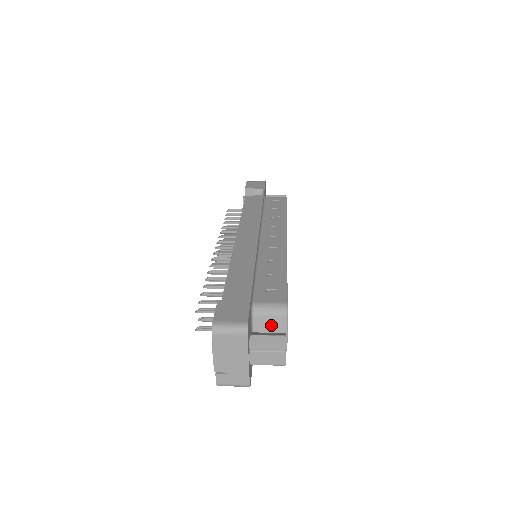
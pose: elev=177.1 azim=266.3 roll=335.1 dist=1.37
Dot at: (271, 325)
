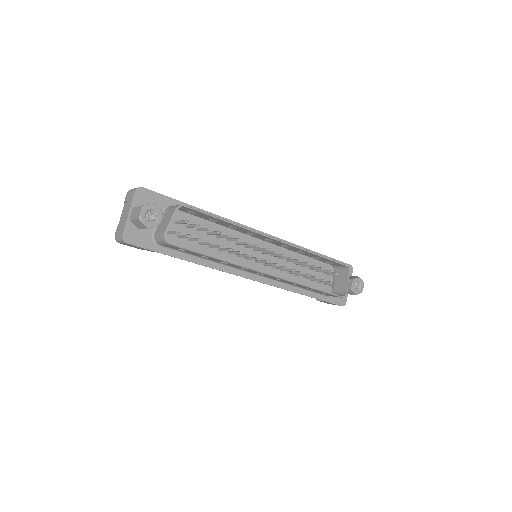
Dot at: (168, 216)
